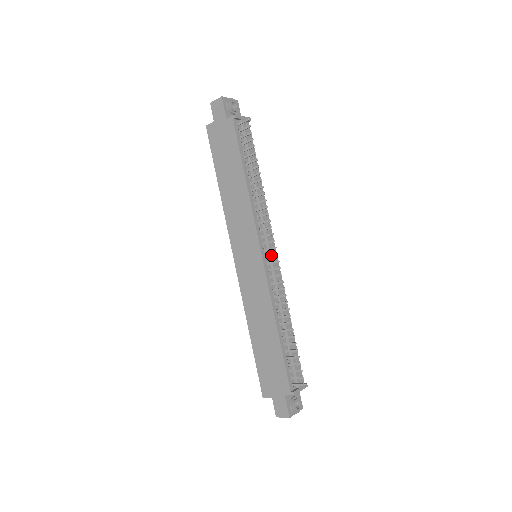
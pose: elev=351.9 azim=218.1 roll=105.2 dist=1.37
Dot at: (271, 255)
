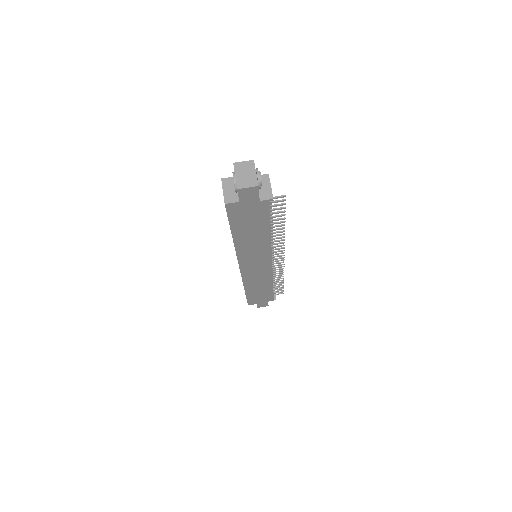
Dot at: occluded
